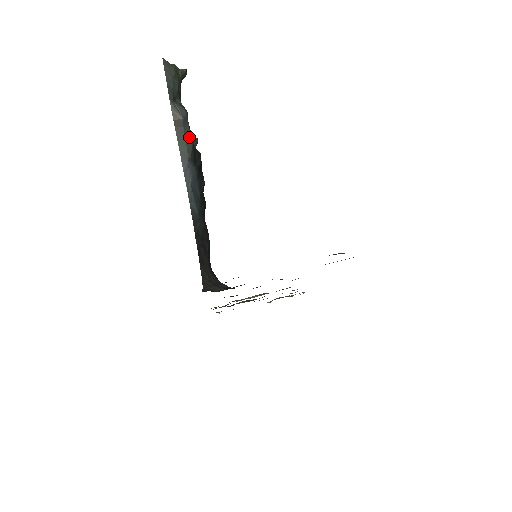
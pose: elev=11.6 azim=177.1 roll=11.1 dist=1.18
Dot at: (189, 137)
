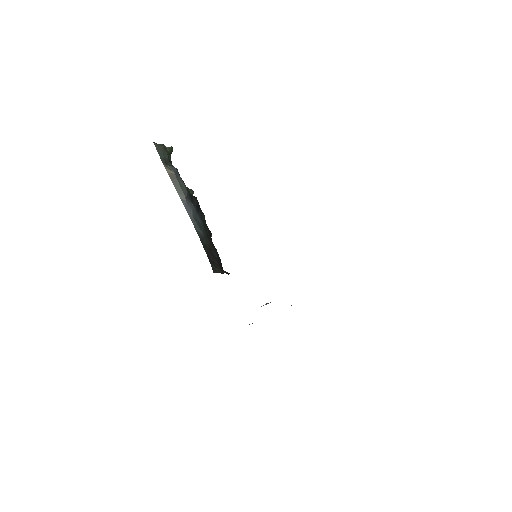
Dot at: (183, 184)
